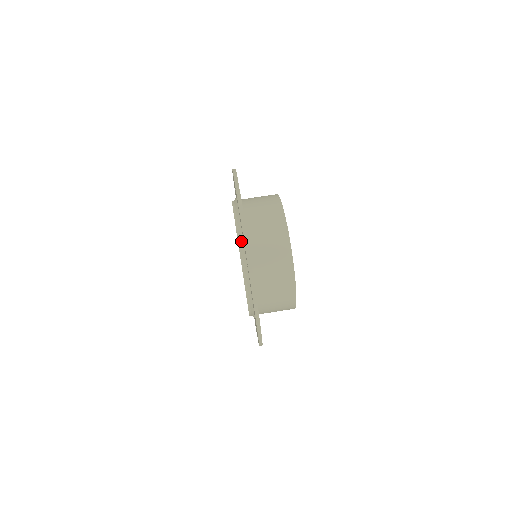
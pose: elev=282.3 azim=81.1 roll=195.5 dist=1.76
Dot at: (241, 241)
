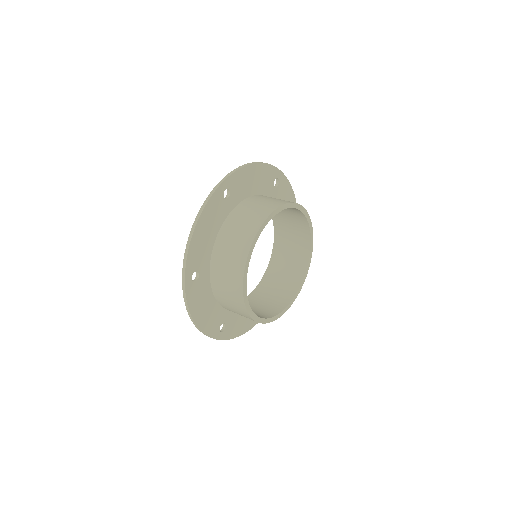
Dot at: occluded
